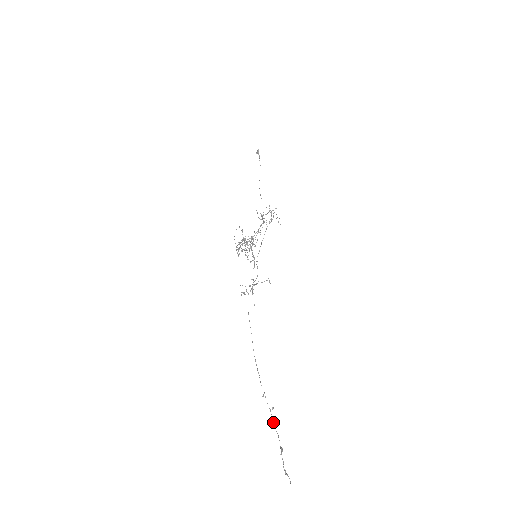
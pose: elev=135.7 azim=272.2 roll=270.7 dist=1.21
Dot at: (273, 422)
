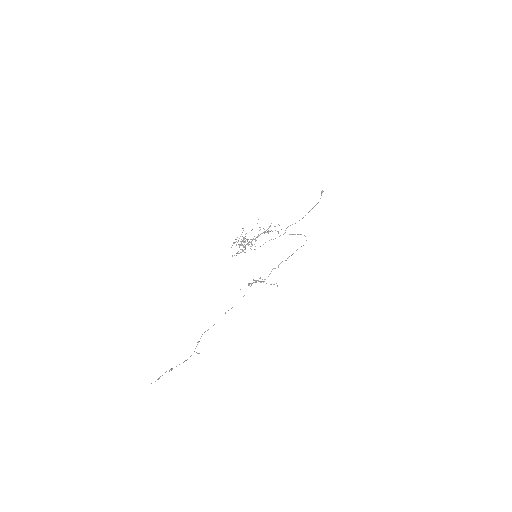
Dot at: occluded
